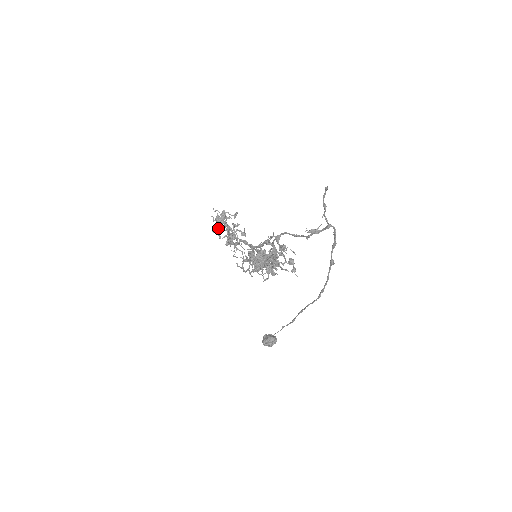
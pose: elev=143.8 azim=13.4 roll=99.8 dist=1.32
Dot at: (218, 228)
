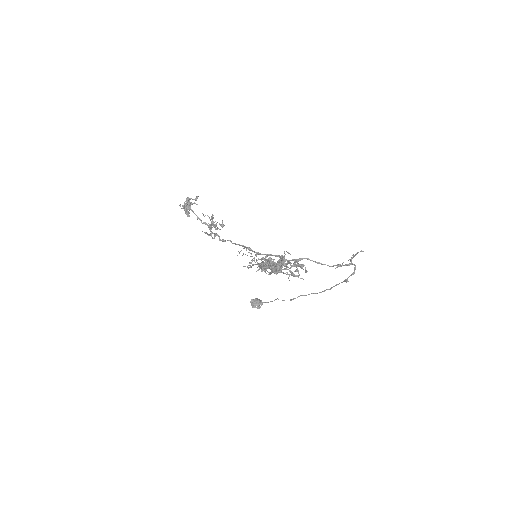
Dot at: occluded
